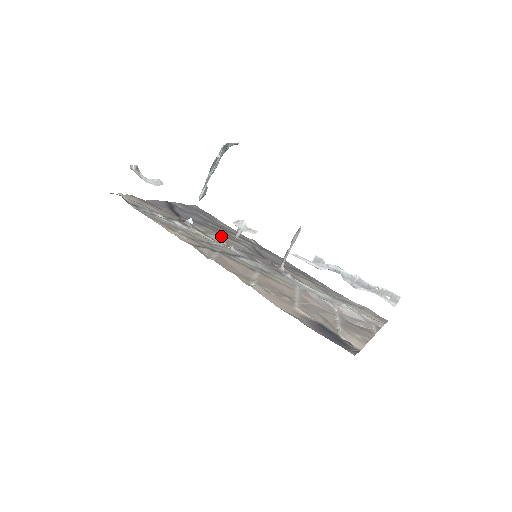
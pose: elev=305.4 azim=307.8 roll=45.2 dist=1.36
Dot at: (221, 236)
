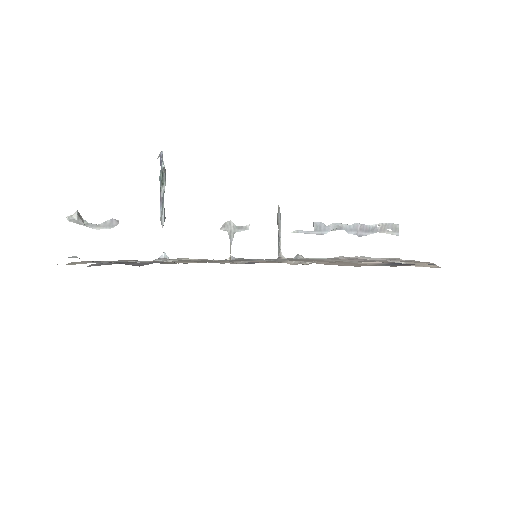
Dot at: occluded
